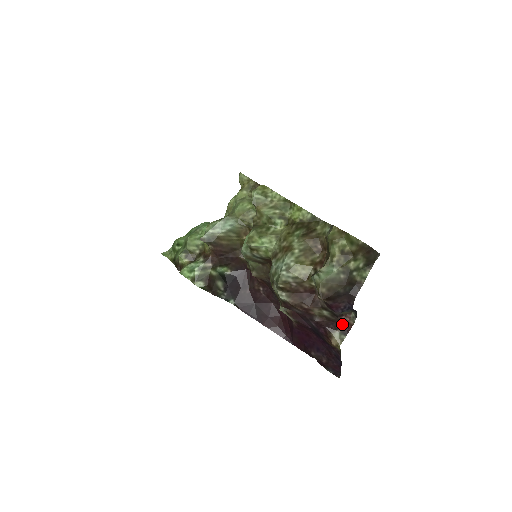
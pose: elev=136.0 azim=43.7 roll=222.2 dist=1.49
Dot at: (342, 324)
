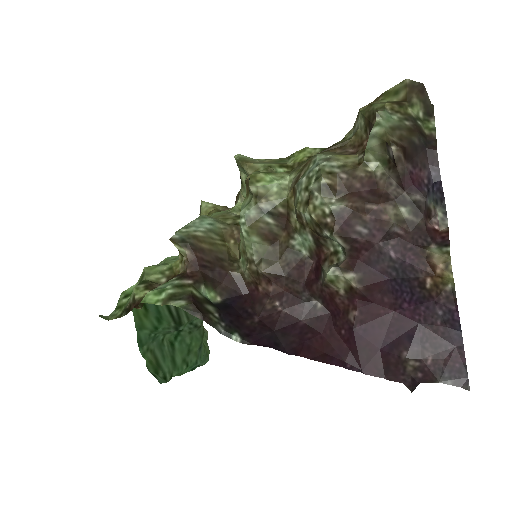
Dot at: (433, 235)
